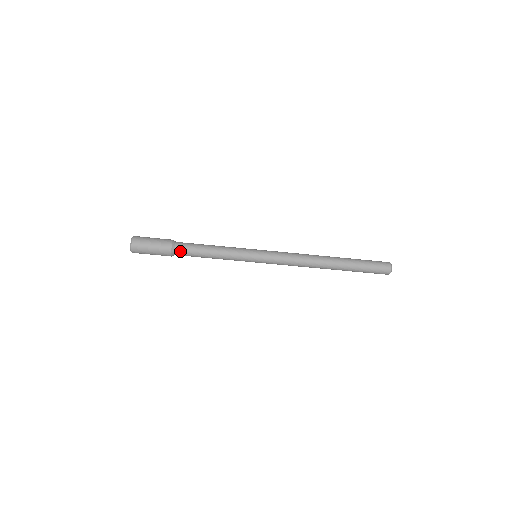
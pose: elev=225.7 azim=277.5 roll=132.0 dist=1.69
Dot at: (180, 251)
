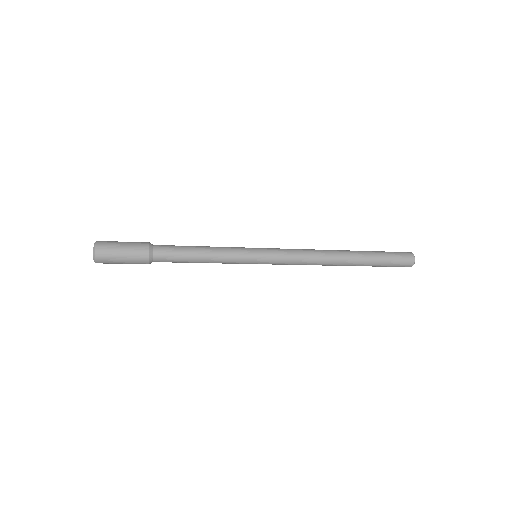
Dot at: (160, 261)
